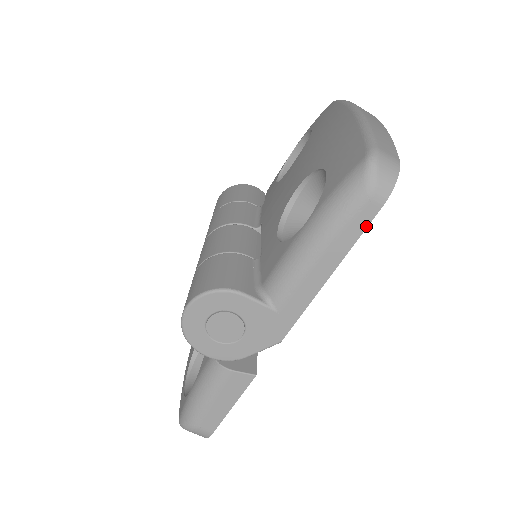
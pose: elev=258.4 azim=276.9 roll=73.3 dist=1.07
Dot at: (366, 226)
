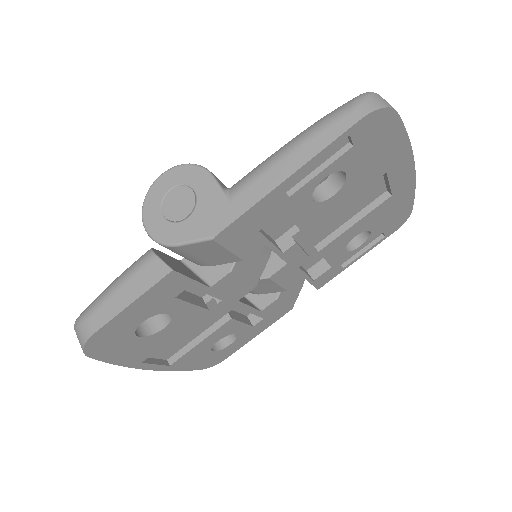
Dot at: (341, 134)
